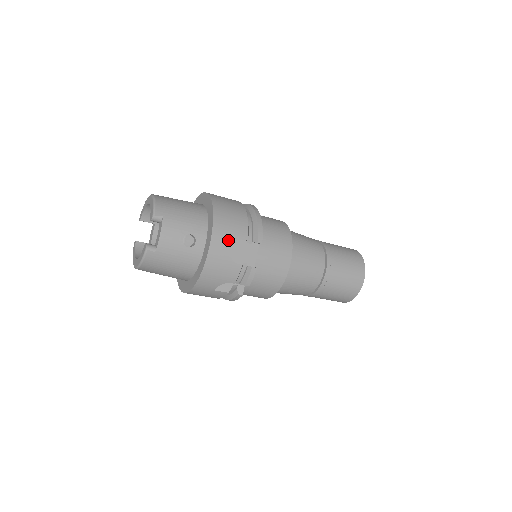
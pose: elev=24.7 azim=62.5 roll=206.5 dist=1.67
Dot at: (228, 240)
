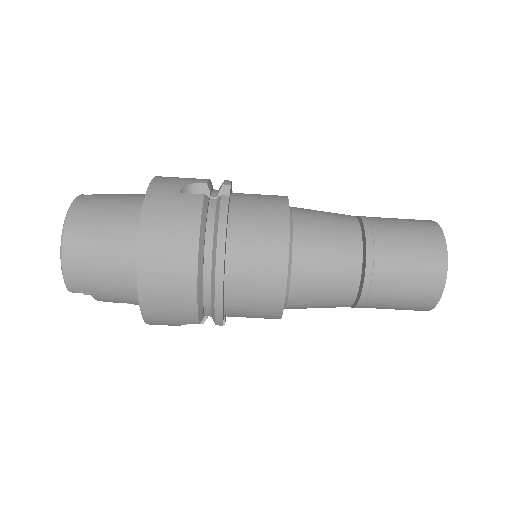
Dot at: occluded
